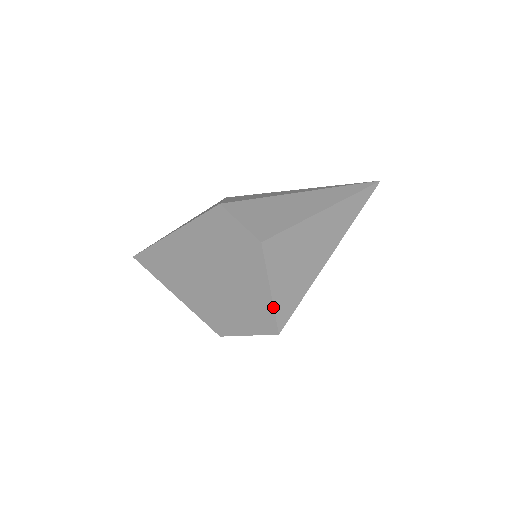
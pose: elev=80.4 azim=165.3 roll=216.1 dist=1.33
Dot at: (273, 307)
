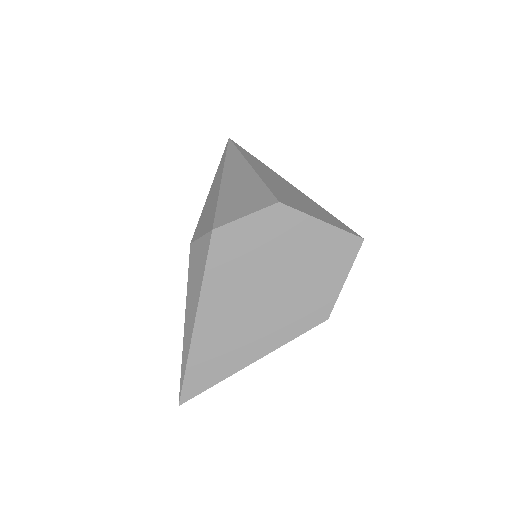
Dot at: (339, 229)
